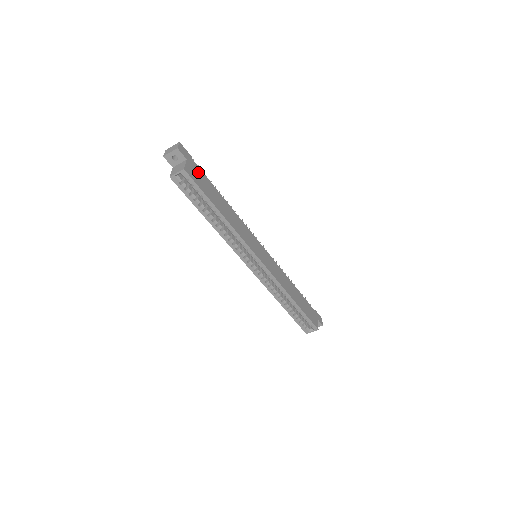
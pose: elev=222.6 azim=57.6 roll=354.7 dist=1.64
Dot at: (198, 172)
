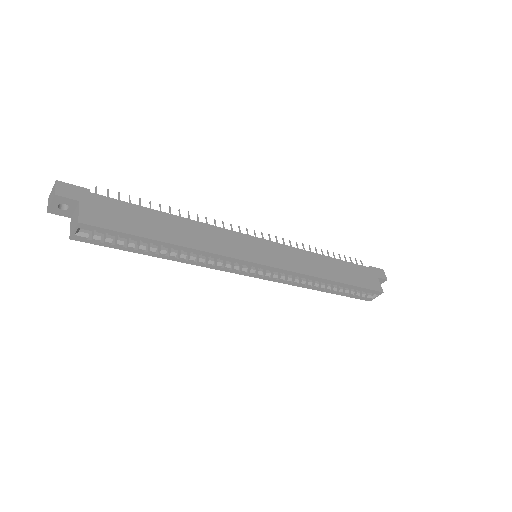
Dot at: (108, 206)
